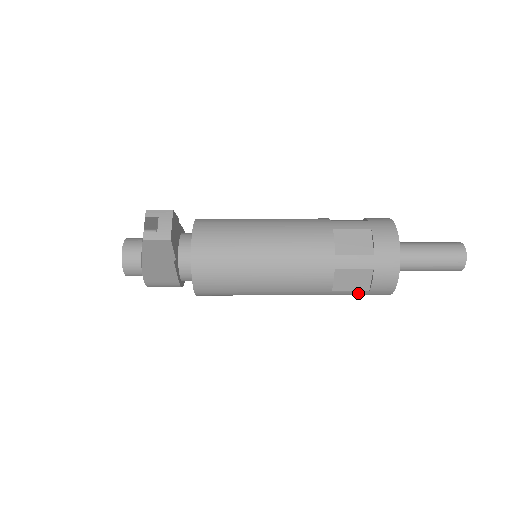
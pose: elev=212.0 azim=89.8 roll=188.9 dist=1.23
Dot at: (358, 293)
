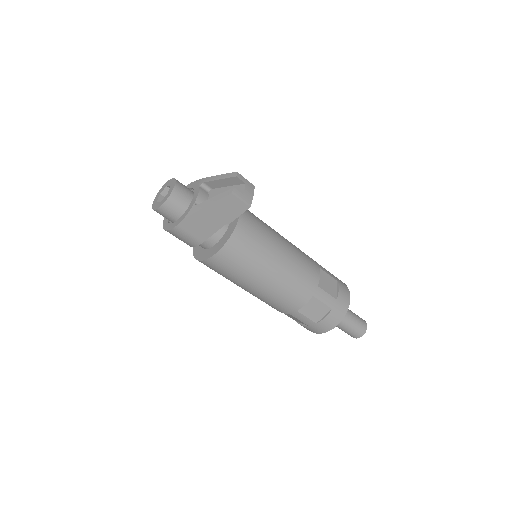
Dot at: (307, 322)
